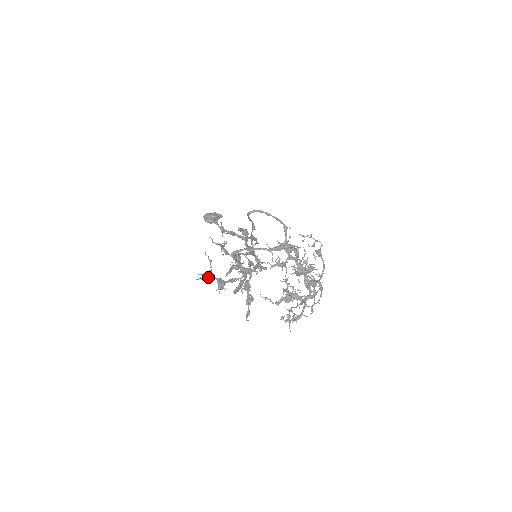
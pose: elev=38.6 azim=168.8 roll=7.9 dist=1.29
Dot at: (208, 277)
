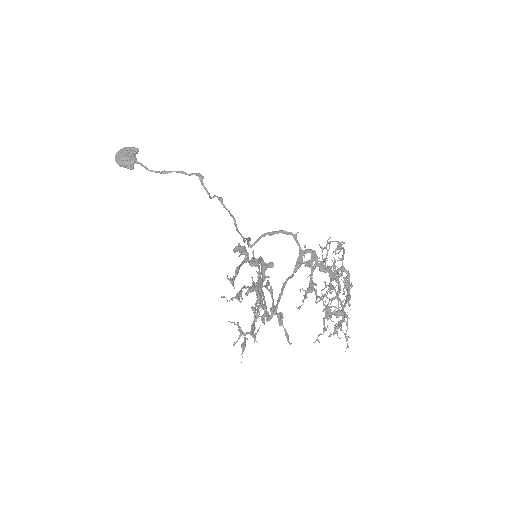
Dot at: (245, 343)
